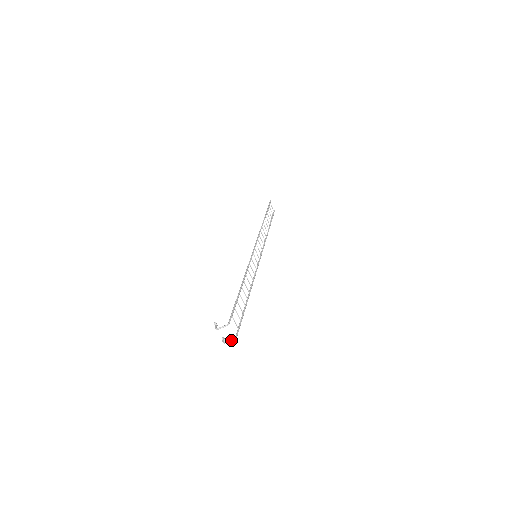
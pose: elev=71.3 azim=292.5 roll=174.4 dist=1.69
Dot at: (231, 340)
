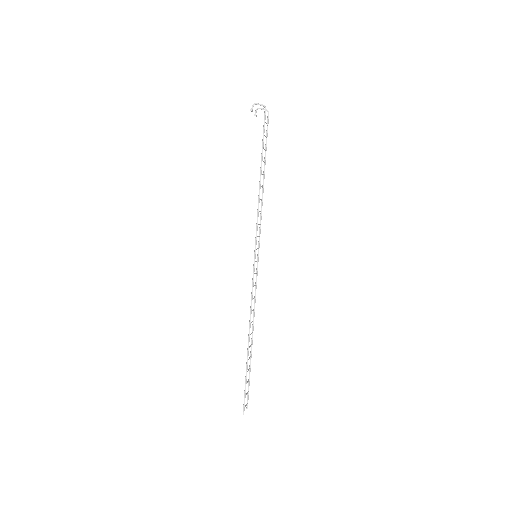
Dot at: (262, 105)
